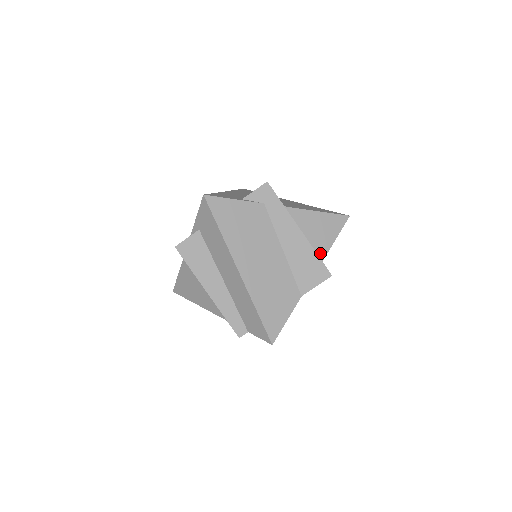
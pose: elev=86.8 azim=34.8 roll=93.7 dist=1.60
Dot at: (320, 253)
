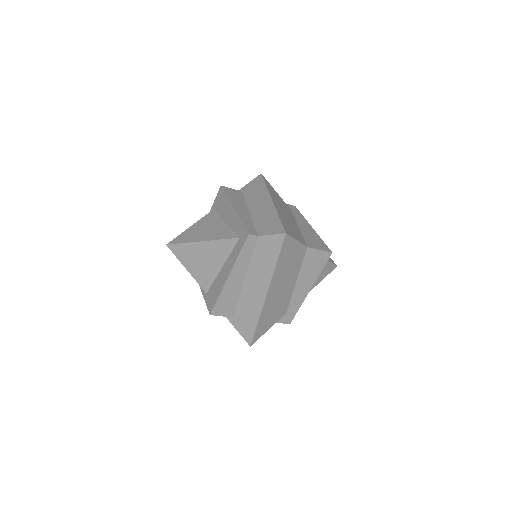
Dot at: occluded
